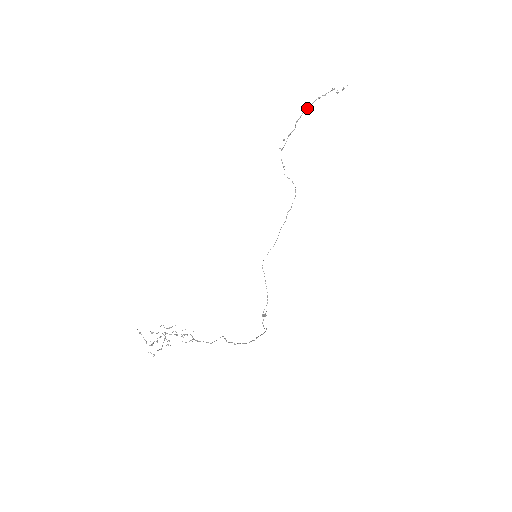
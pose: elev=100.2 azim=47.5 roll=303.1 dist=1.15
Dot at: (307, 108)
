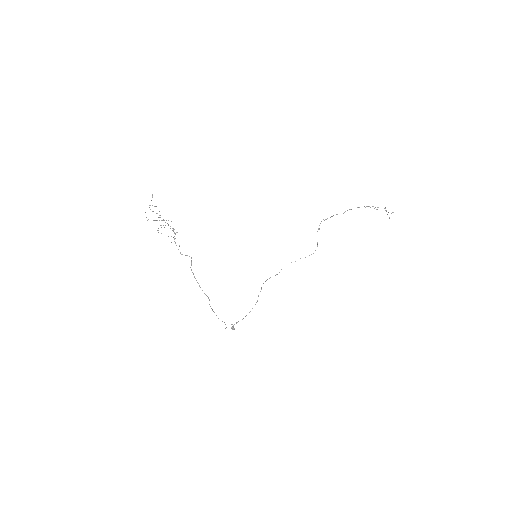
Dot at: occluded
